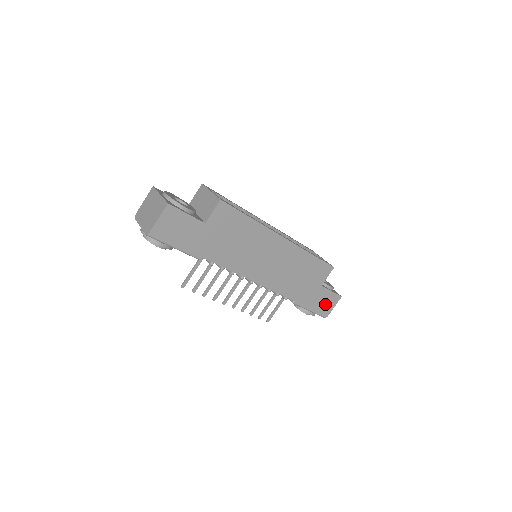
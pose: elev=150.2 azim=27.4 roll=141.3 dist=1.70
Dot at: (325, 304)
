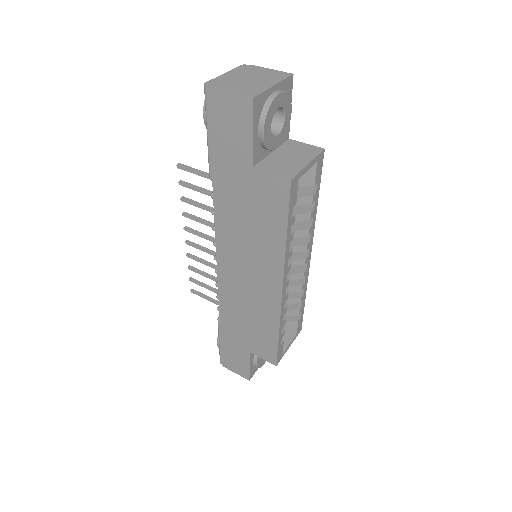
Dot at: (233, 361)
